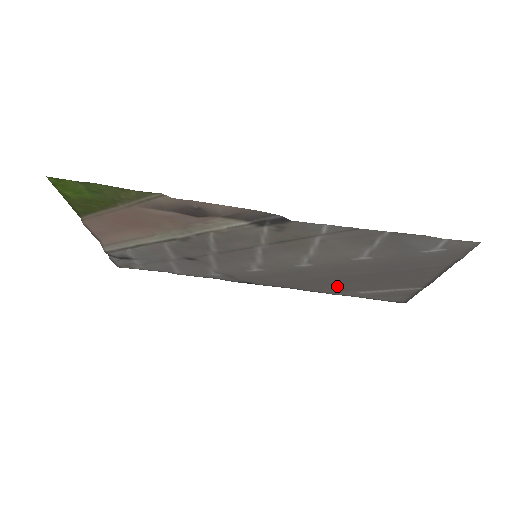
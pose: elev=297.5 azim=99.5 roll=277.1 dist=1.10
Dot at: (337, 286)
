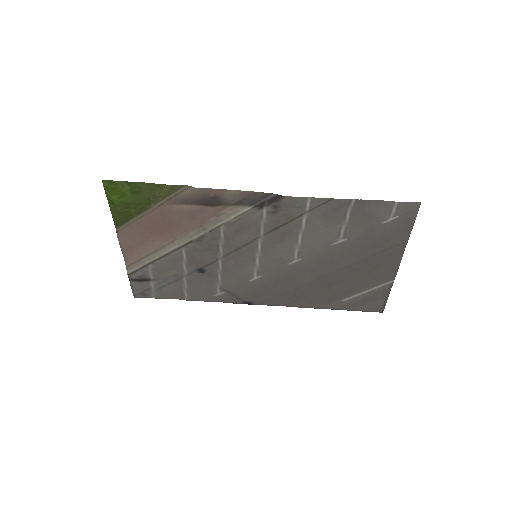
Dot at: (324, 294)
